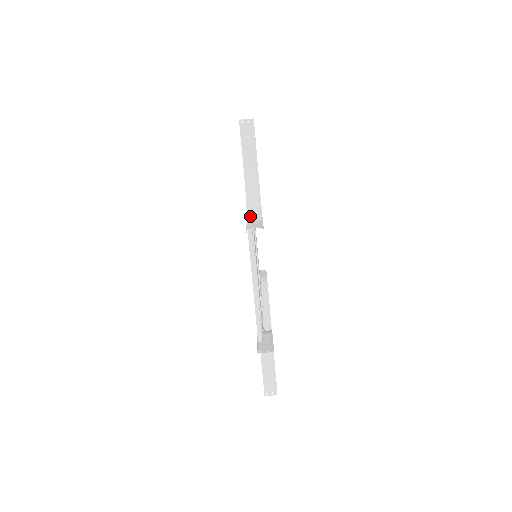
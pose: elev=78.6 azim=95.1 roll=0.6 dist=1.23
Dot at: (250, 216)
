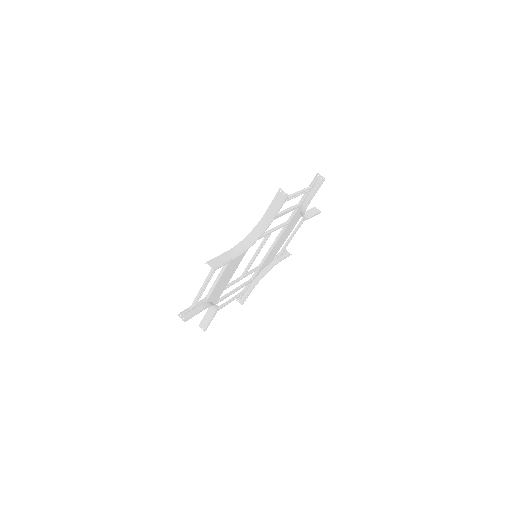
Dot at: (236, 248)
